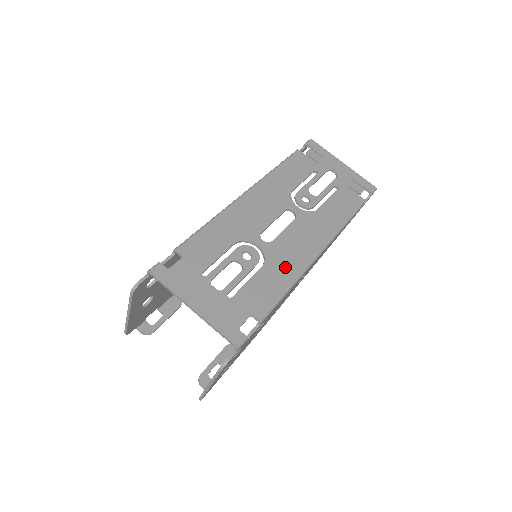
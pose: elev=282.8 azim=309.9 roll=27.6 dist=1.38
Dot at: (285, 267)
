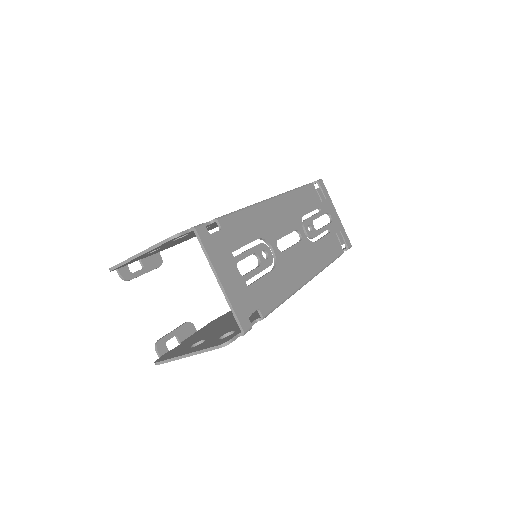
Dot at: (287, 279)
